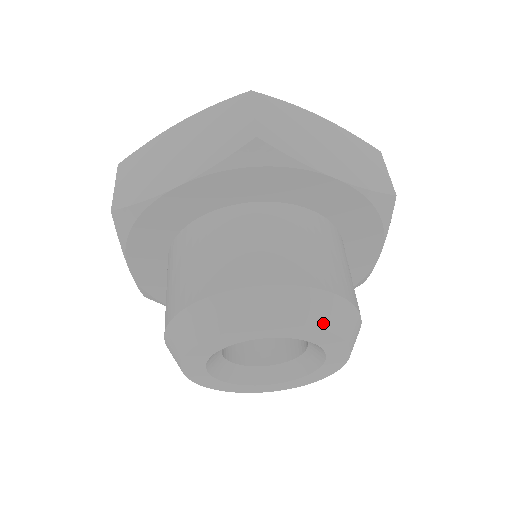
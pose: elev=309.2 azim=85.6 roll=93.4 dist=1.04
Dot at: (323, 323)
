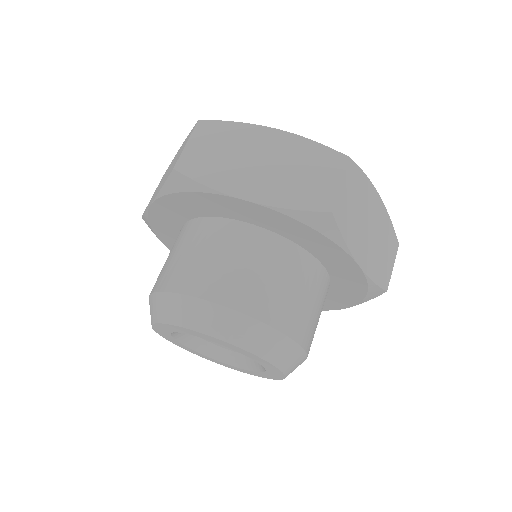
Dot at: (214, 332)
